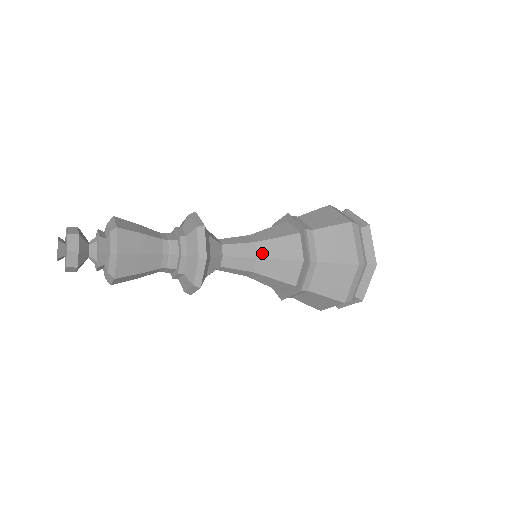
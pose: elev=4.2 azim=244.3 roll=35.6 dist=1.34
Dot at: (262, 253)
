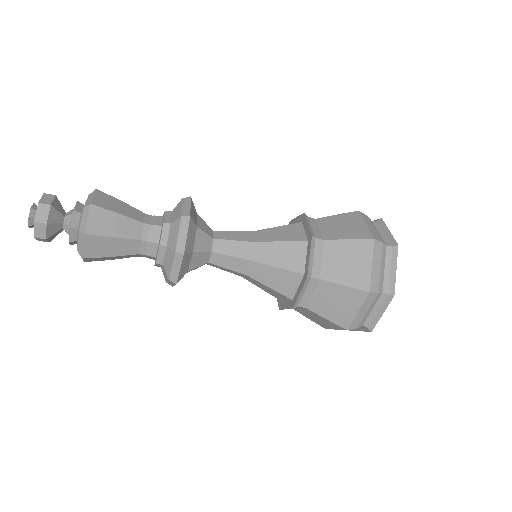
Dot at: (258, 256)
